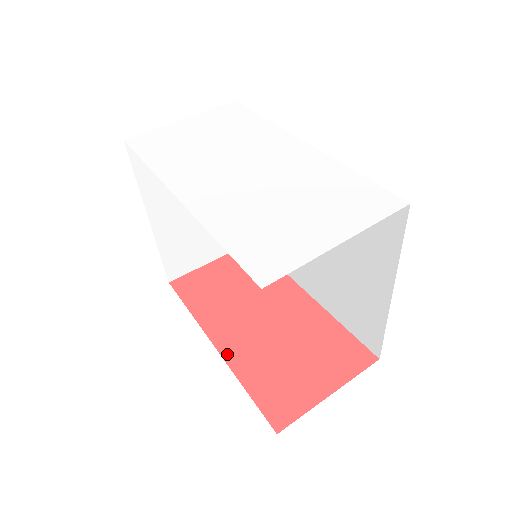
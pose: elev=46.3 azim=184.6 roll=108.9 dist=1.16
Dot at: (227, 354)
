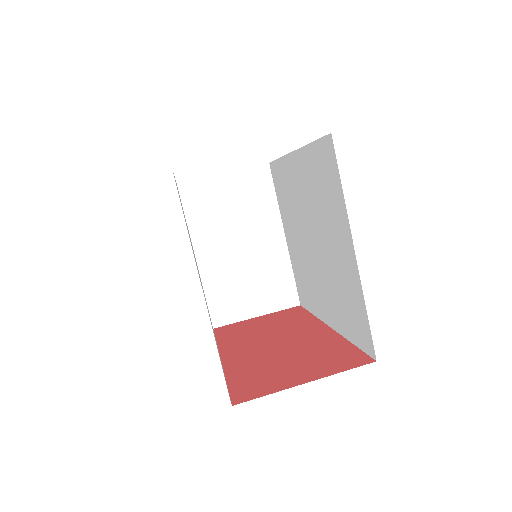
Dot at: (227, 361)
